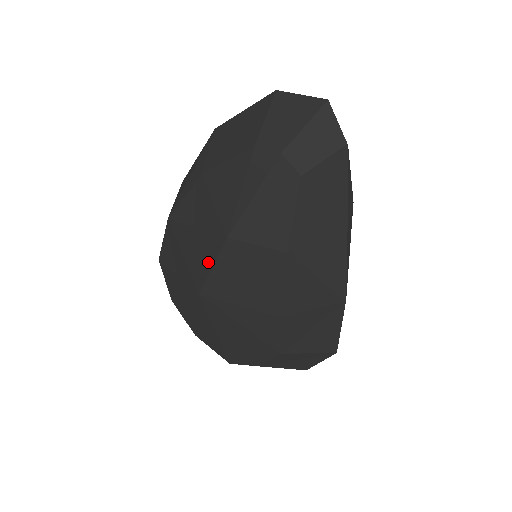
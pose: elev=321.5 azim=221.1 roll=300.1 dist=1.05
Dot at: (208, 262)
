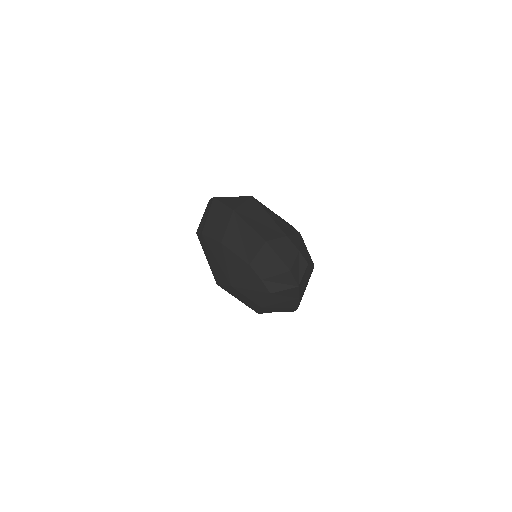
Dot at: (222, 281)
